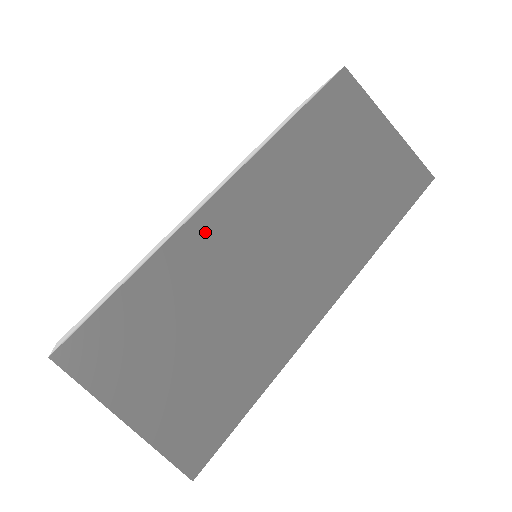
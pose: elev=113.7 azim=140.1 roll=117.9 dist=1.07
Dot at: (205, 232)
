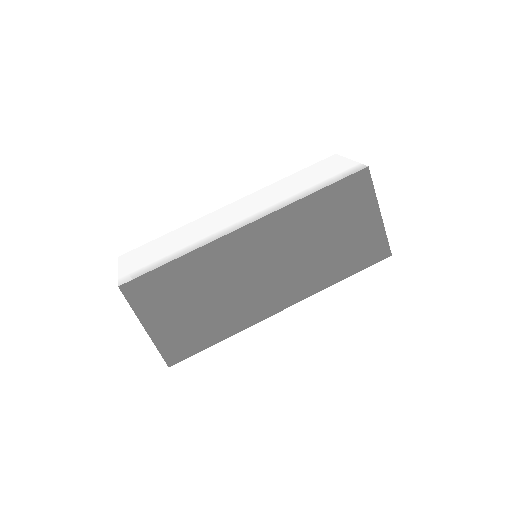
Dot at: (228, 247)
